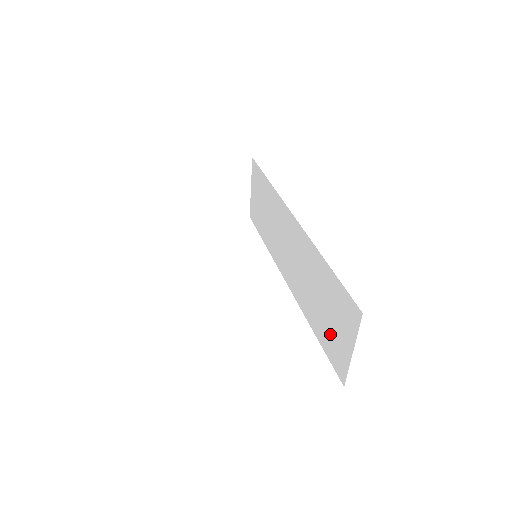
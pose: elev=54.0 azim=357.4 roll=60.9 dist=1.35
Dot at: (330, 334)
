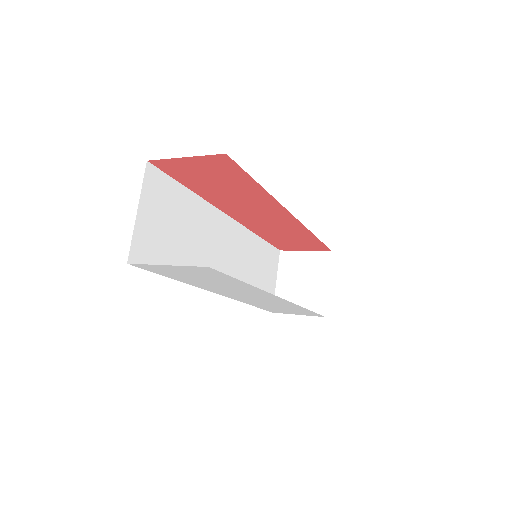
Dot at: occluded
